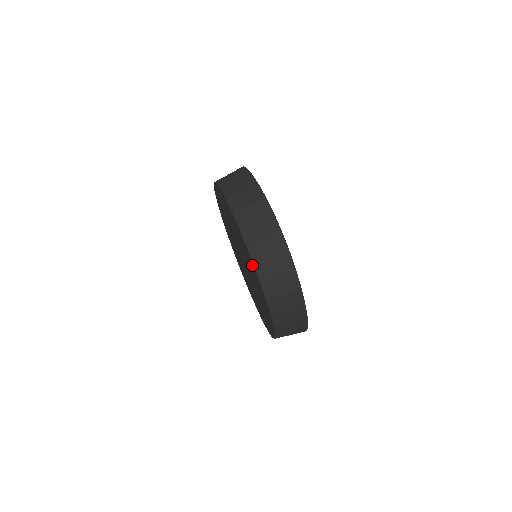
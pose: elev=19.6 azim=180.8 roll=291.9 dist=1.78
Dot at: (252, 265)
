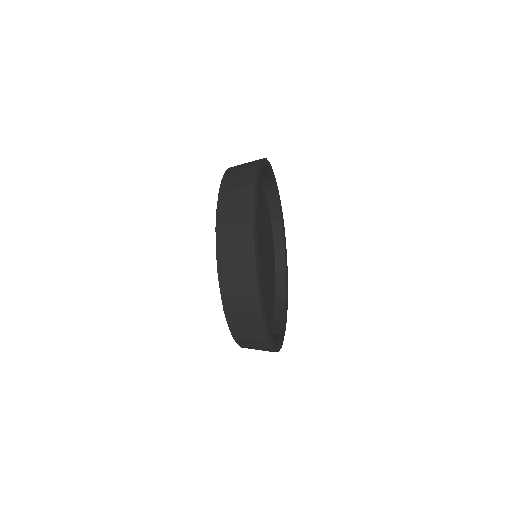
Dot at: occluded
